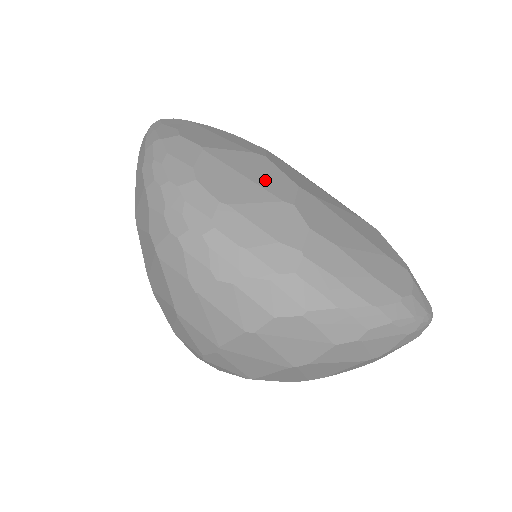
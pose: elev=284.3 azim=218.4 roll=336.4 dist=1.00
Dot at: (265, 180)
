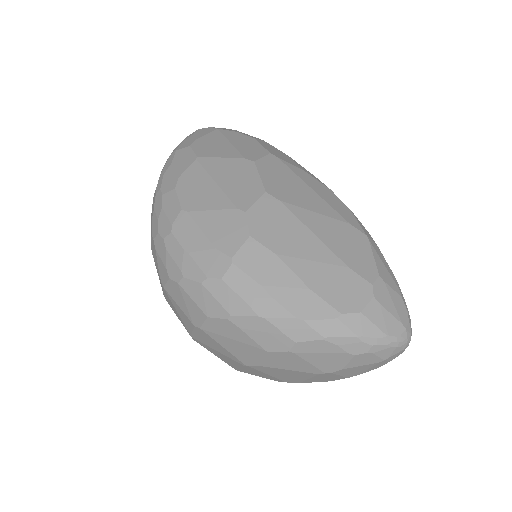
Dot at: (234, 187)
